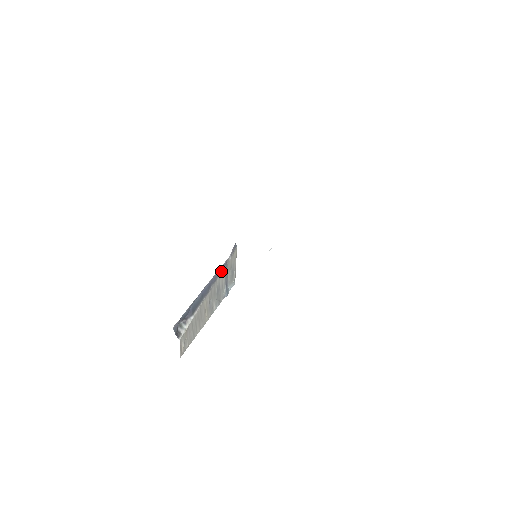
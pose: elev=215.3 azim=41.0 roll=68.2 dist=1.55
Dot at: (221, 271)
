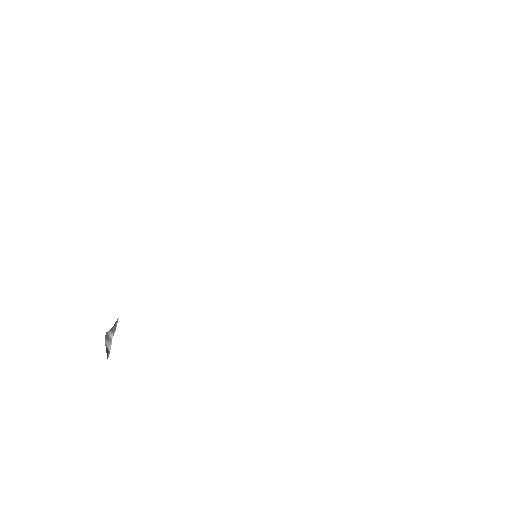
Dot at: occluded
